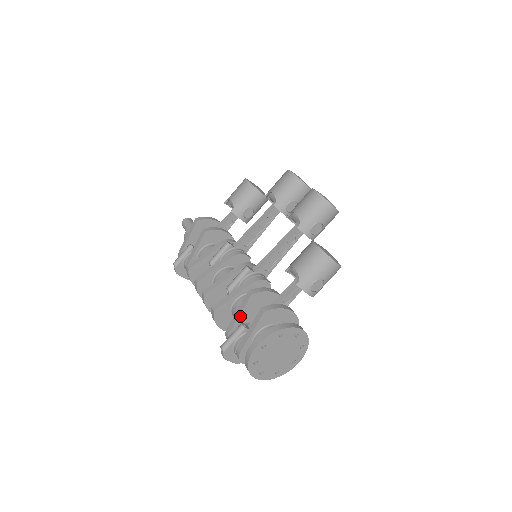
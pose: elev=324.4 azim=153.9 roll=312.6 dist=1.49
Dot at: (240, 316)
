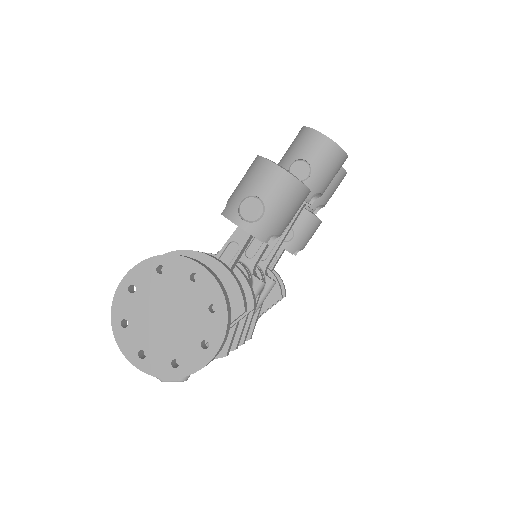
Dot at: occluded
